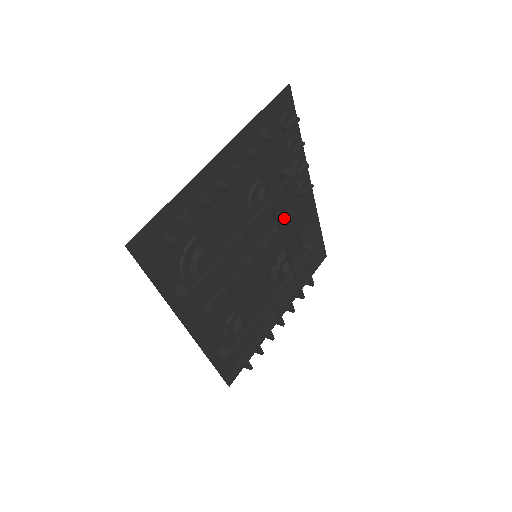
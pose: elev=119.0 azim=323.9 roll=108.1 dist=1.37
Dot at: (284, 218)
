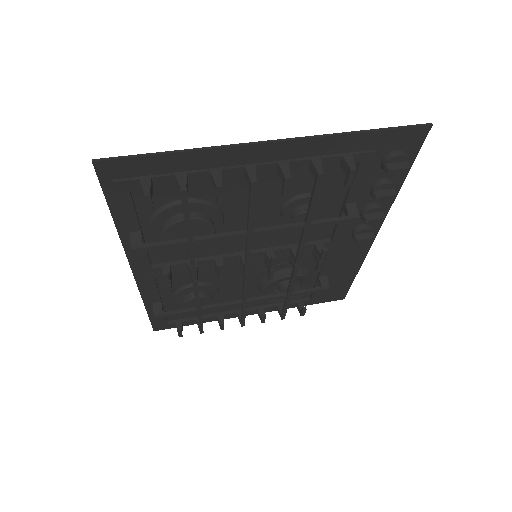
Dot at: (316, 245)
